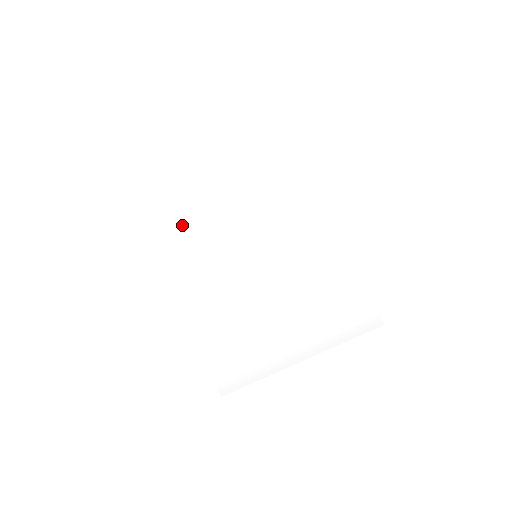
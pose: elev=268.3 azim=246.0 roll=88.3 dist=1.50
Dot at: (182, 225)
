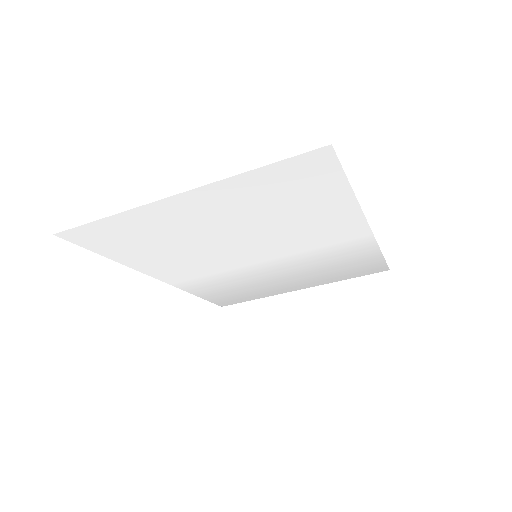
Dot at: (155, 250)
